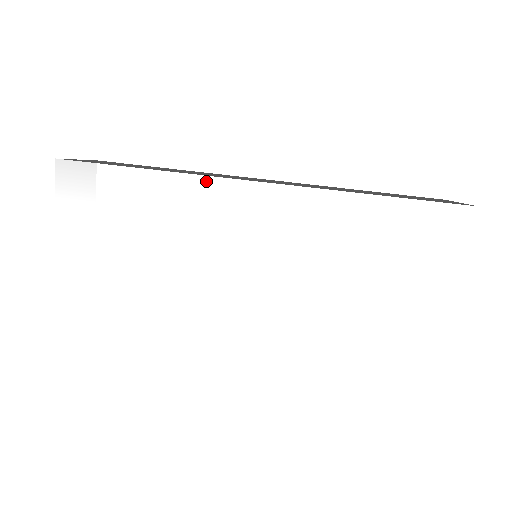
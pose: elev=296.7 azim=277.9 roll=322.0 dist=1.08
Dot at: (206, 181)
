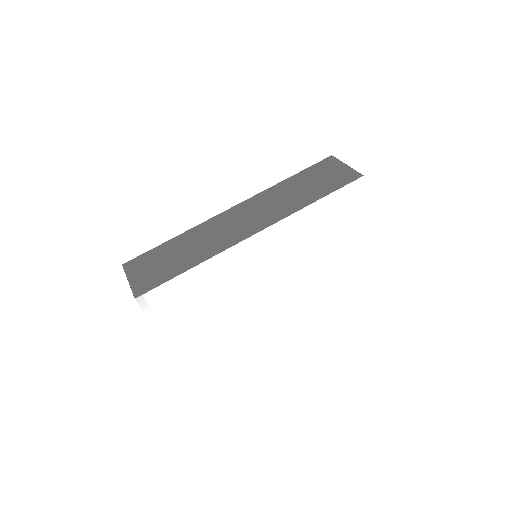
Dot at: (226, 253)
